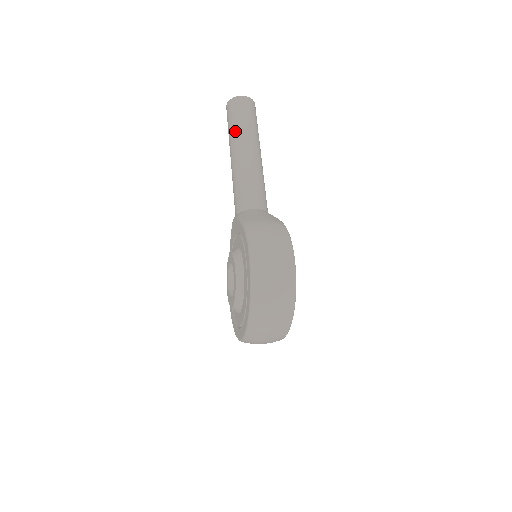
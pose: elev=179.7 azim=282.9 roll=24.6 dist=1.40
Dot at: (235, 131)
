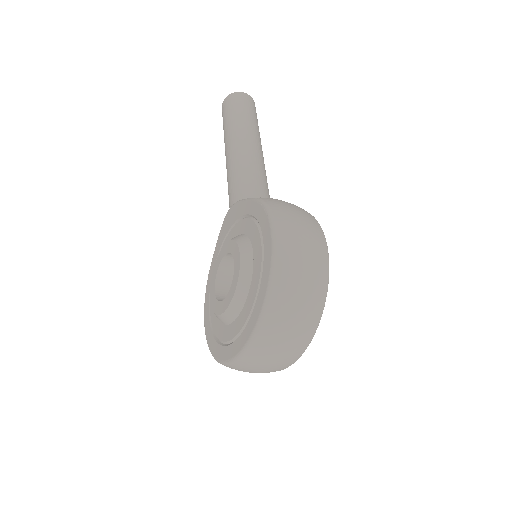
Dot at: (235, 121)
